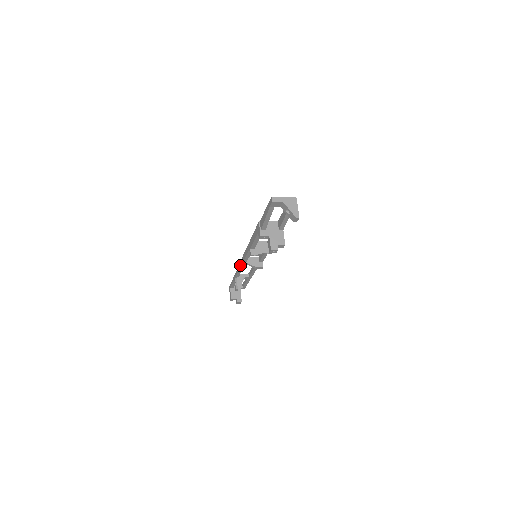
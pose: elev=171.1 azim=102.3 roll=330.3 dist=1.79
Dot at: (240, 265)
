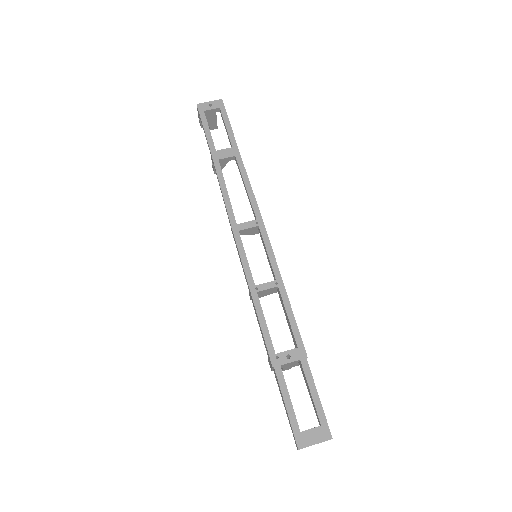
Dot at: occluded
